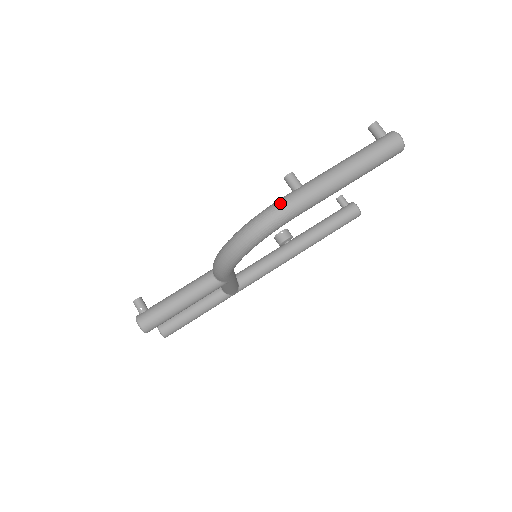
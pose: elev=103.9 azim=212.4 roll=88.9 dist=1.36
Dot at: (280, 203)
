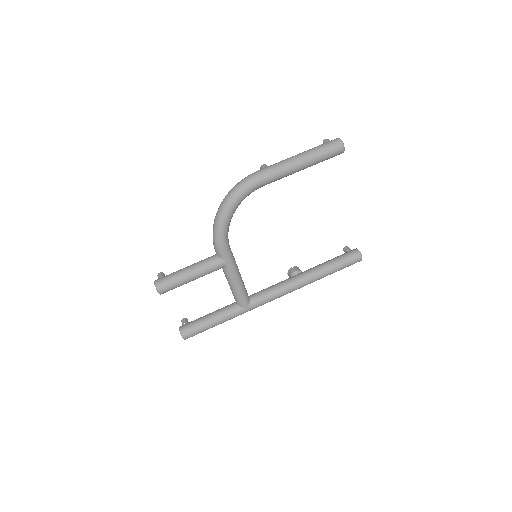
Dot at: occluded
